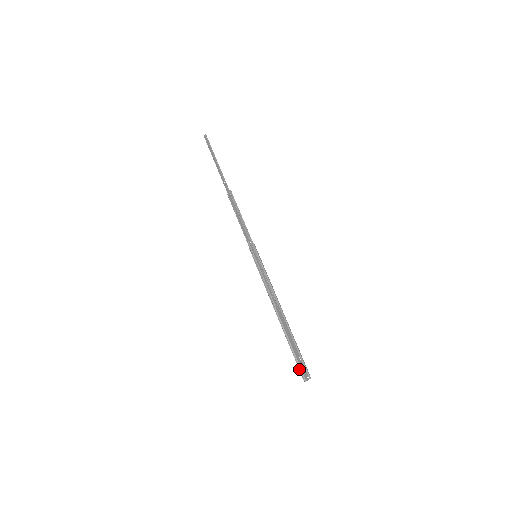
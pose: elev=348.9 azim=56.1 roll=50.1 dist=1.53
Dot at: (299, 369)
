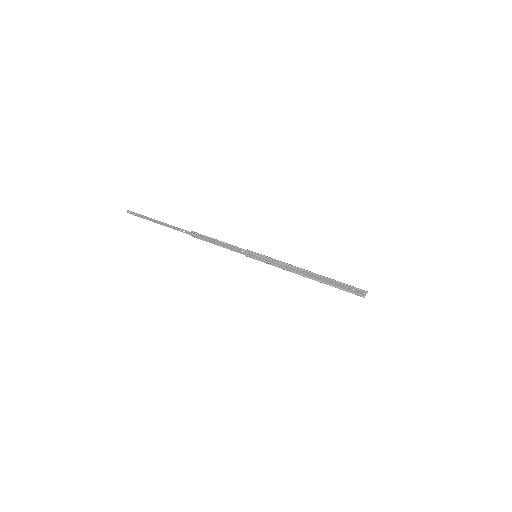
Dot at: occluded
